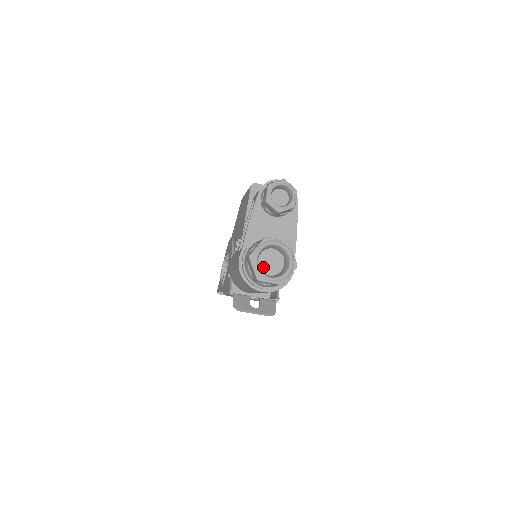
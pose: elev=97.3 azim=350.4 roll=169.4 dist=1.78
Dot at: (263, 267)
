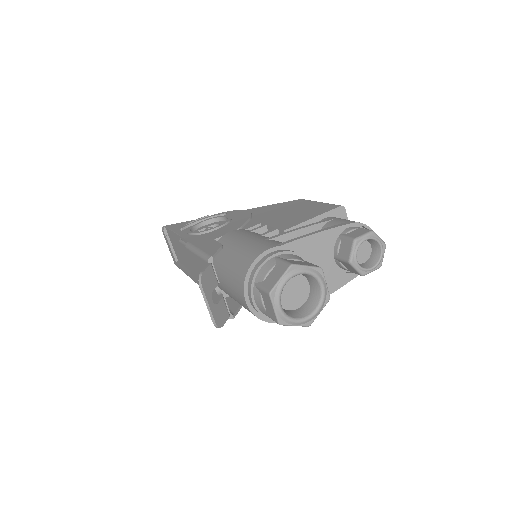
Dot at: occluded
